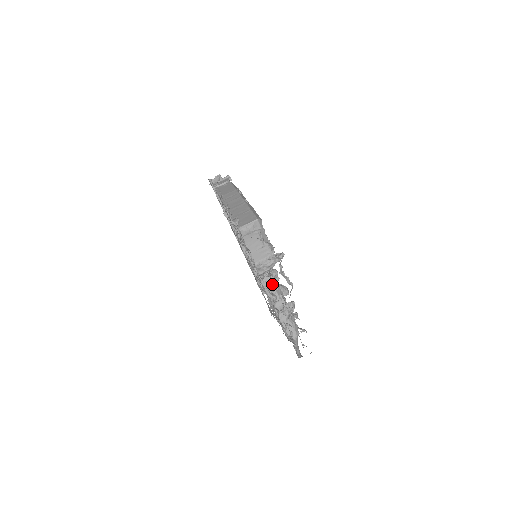
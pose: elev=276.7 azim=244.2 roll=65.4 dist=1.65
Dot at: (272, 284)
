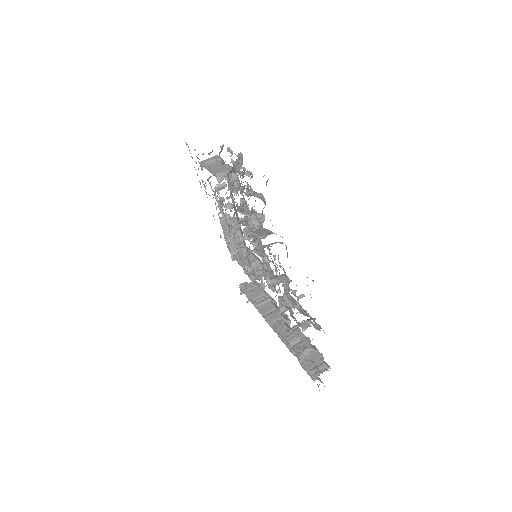
Dot at: occluded
